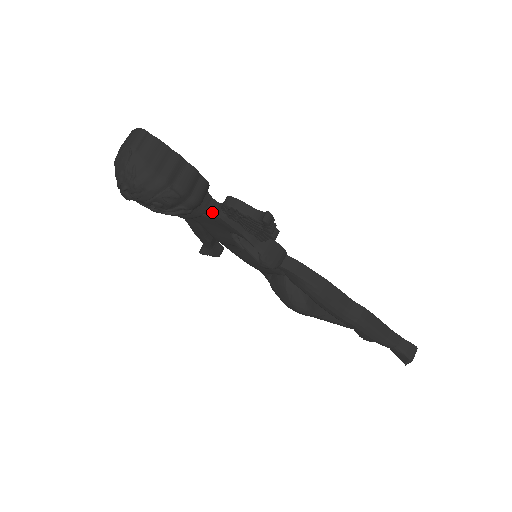
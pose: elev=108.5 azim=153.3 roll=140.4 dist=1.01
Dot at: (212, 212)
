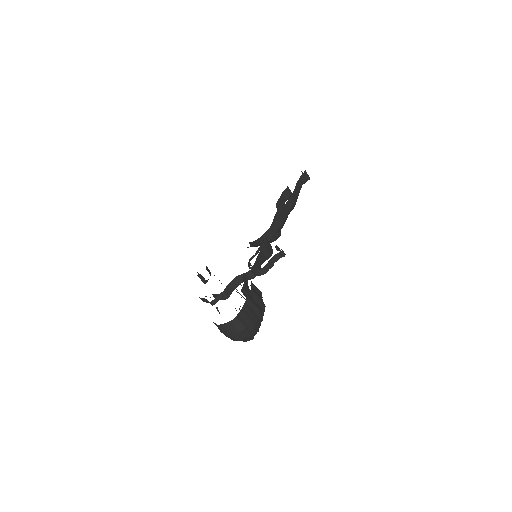
Dot at: occluded
